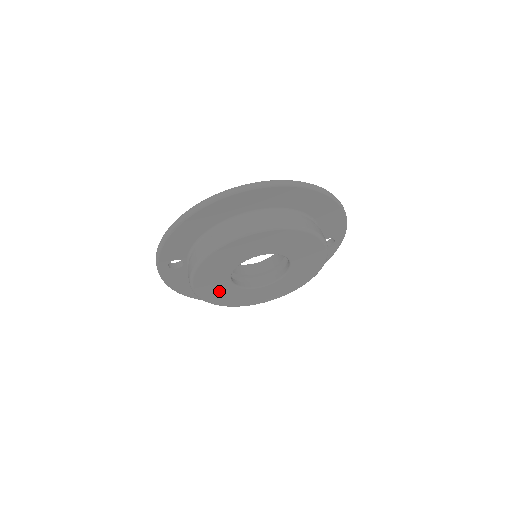
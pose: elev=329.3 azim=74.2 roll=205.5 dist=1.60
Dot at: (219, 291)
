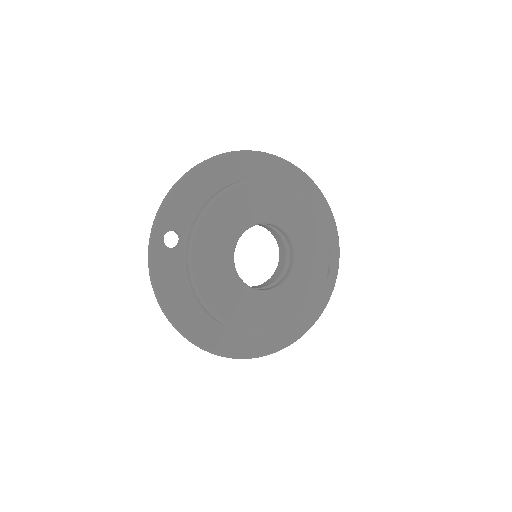
Dot at: (218, 277)
